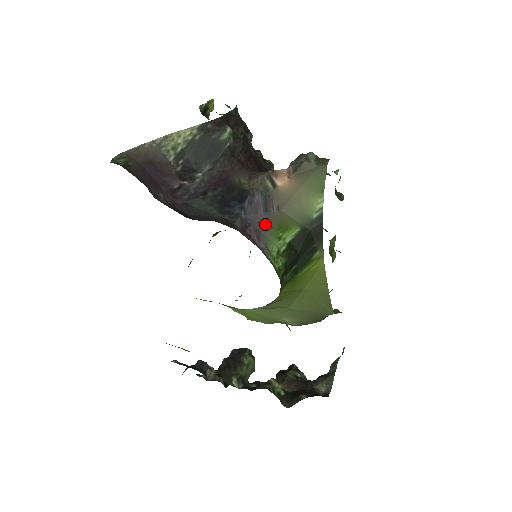
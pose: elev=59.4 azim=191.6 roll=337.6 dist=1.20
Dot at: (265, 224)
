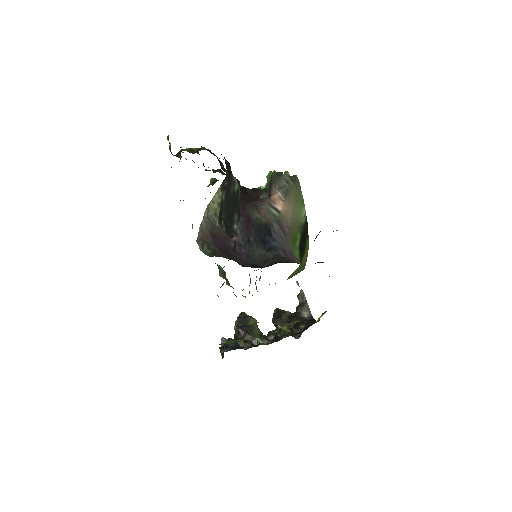
Dot at: (288, 244)
